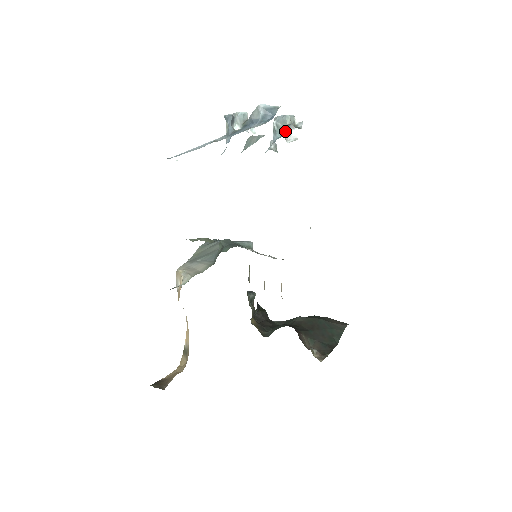
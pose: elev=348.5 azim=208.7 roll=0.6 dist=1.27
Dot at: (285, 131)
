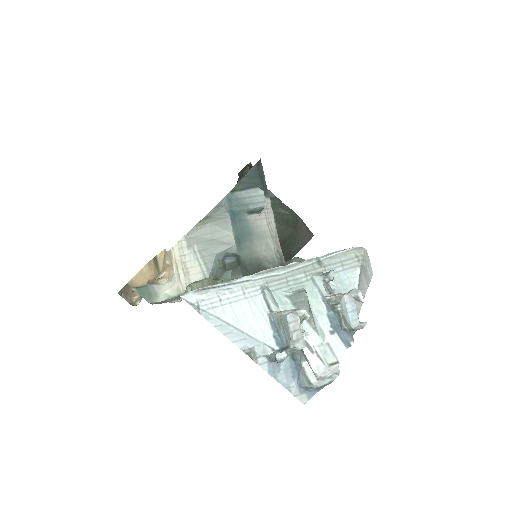
Dot at: (339, 325)
